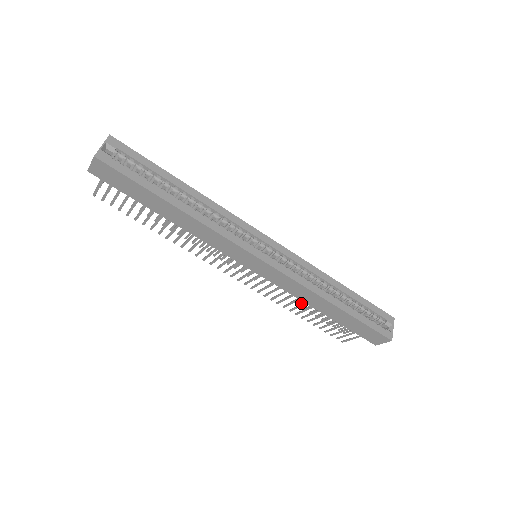
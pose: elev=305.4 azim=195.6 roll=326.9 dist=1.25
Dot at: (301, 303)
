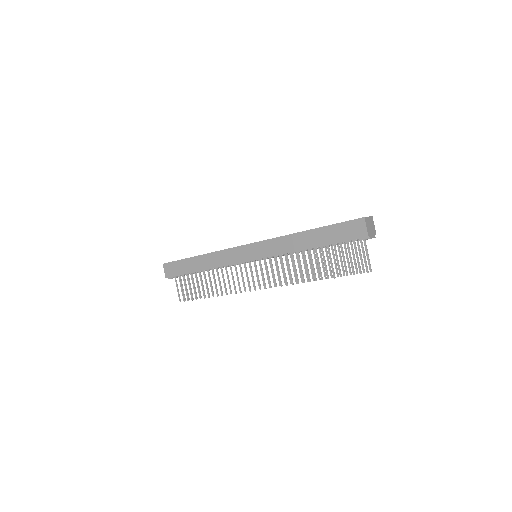
Dot at: occluded
